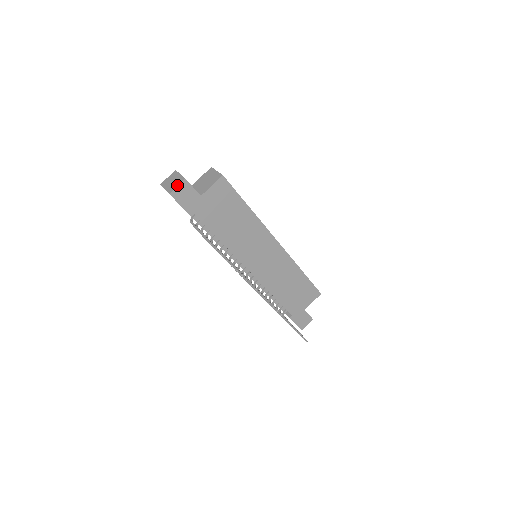
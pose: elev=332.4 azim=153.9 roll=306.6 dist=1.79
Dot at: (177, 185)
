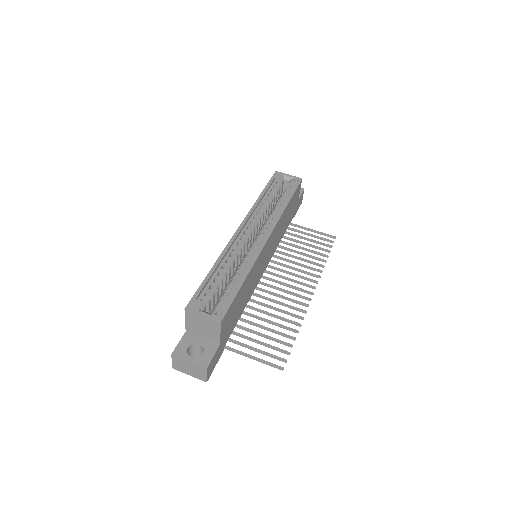
Dot at: (205, 375)
